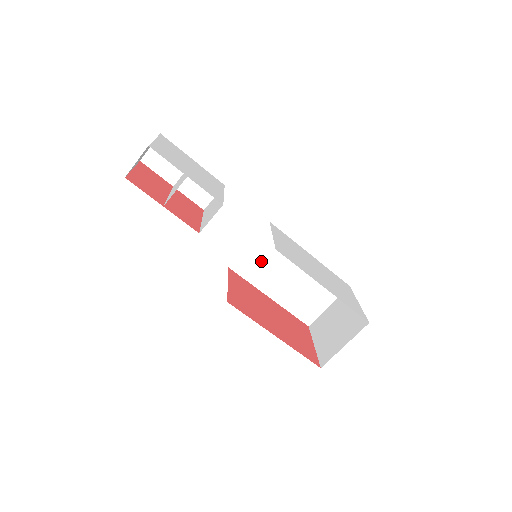
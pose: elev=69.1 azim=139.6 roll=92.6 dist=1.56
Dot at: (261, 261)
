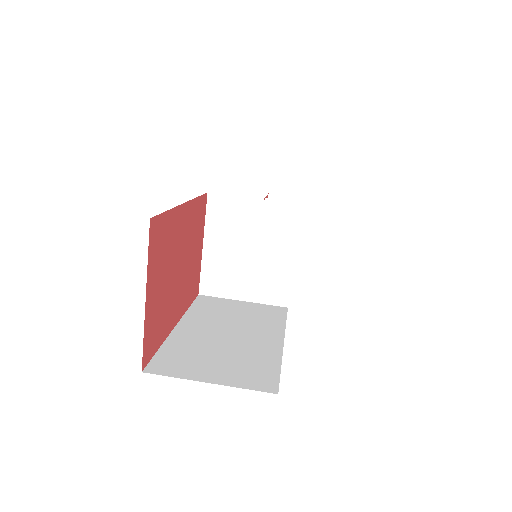
Dot at: (230, 311)
